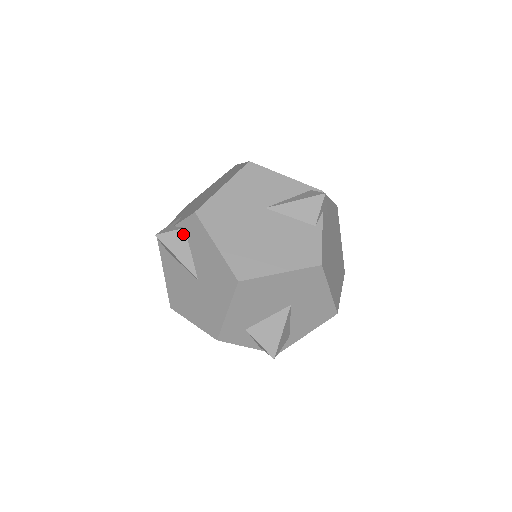
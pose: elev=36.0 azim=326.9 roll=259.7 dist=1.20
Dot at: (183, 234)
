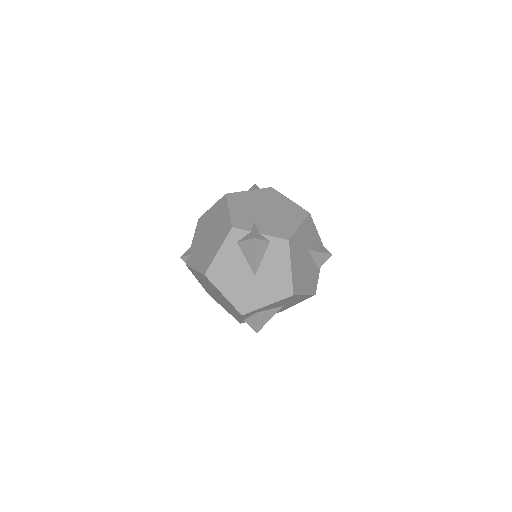
Dot at: (267, 245)
